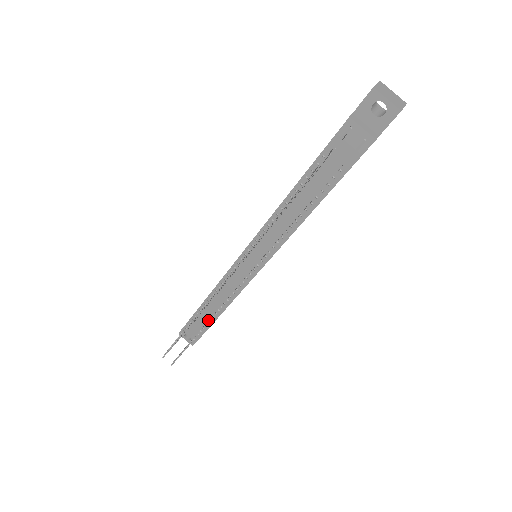
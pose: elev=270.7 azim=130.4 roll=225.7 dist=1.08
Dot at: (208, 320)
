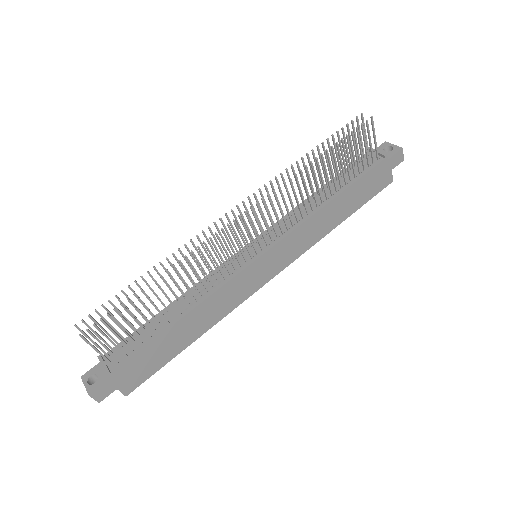
Dot at: occluded
